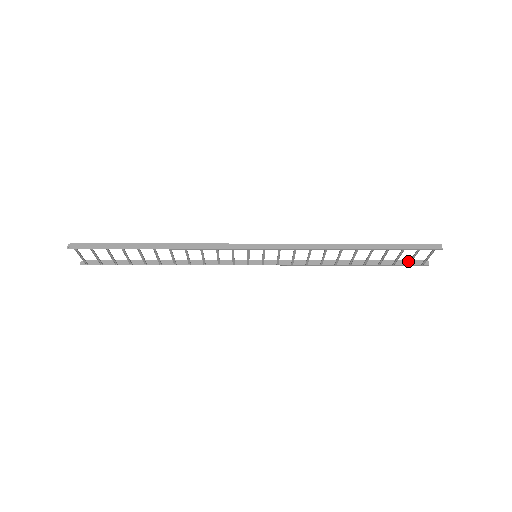
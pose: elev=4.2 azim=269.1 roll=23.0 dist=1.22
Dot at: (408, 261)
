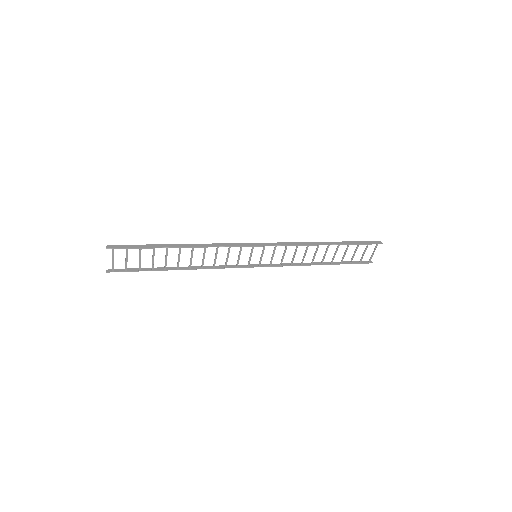
Dot at: (359, 261)
